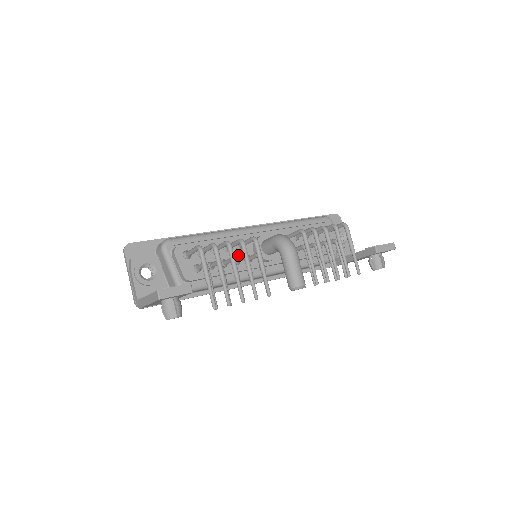
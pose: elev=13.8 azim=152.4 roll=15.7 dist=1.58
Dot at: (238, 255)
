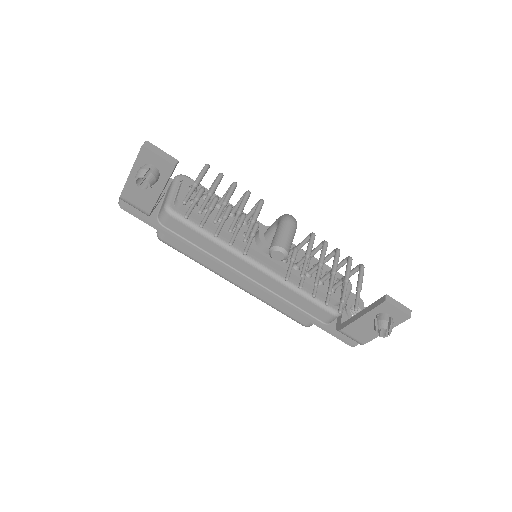
Dot at: occluded
